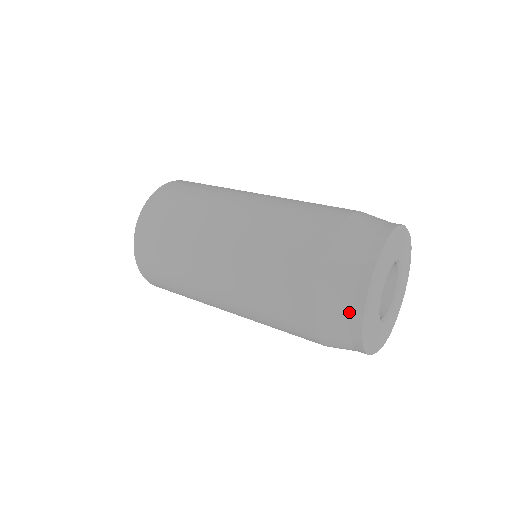
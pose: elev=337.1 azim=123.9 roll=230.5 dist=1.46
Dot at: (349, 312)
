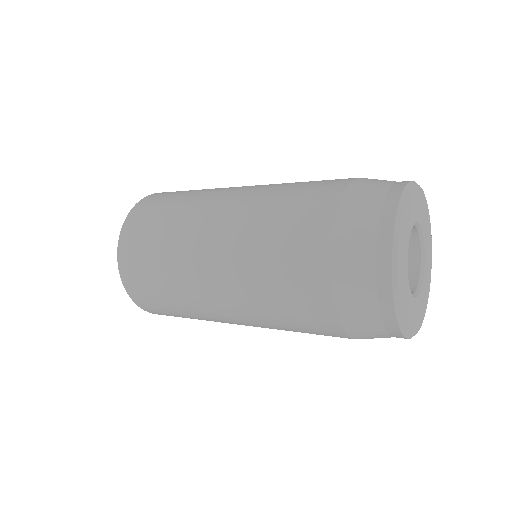
Dot at: (387, 188)
